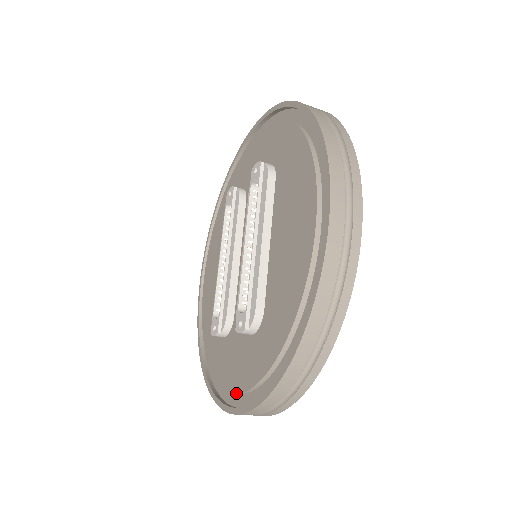
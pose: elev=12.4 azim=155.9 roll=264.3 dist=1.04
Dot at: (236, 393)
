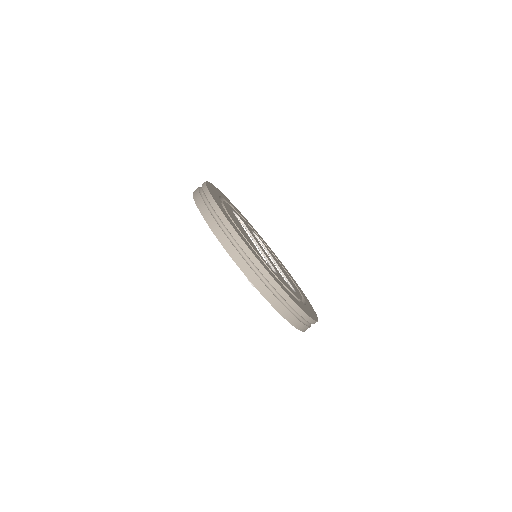
Dot at: occluded
